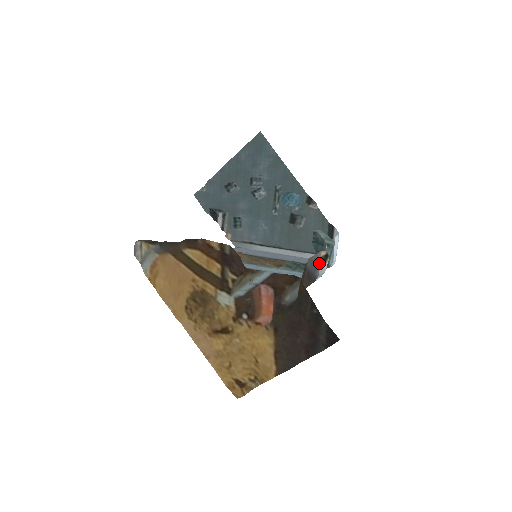
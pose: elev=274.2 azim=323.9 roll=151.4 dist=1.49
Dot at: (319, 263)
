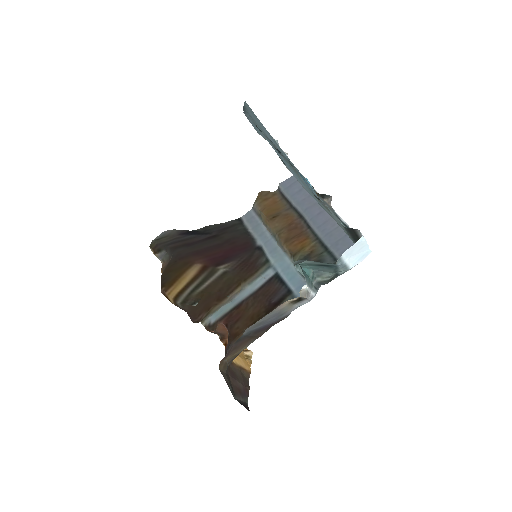
Dot at: (288, 307)
